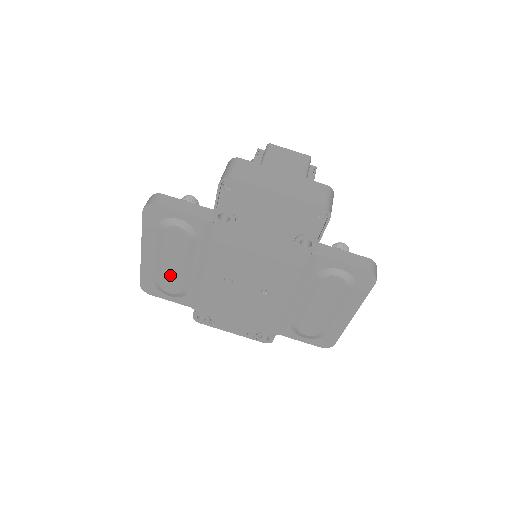
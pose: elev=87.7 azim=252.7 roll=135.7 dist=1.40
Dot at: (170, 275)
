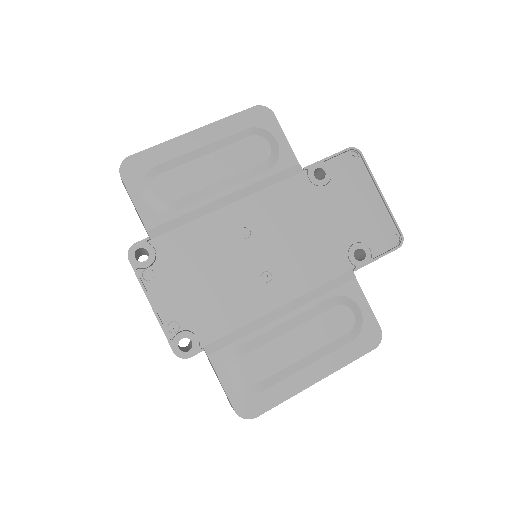
Dot at: (188, 176)
